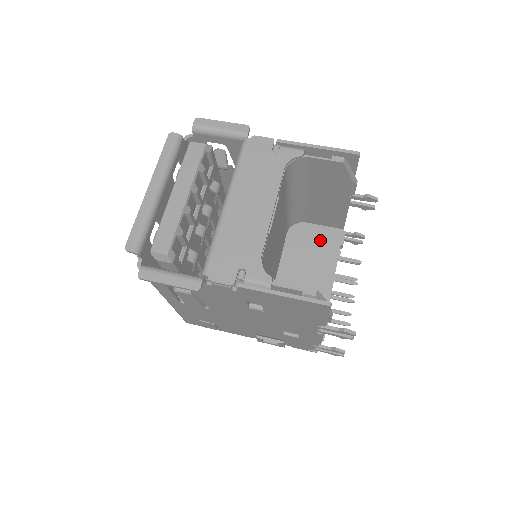
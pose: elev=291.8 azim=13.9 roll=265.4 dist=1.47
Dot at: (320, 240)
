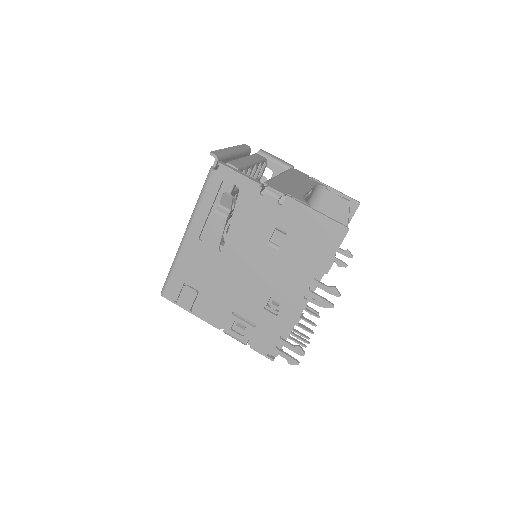
Dot at: occluded
